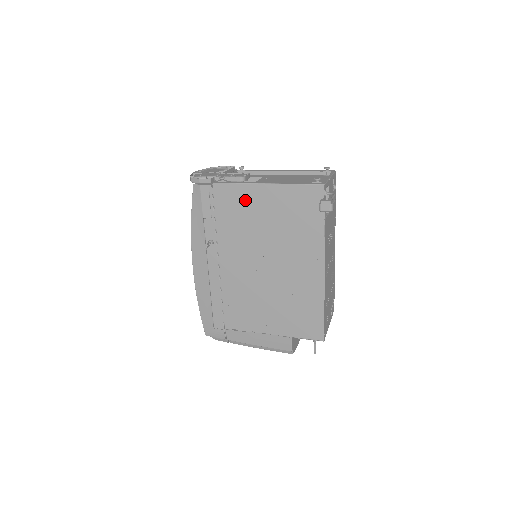
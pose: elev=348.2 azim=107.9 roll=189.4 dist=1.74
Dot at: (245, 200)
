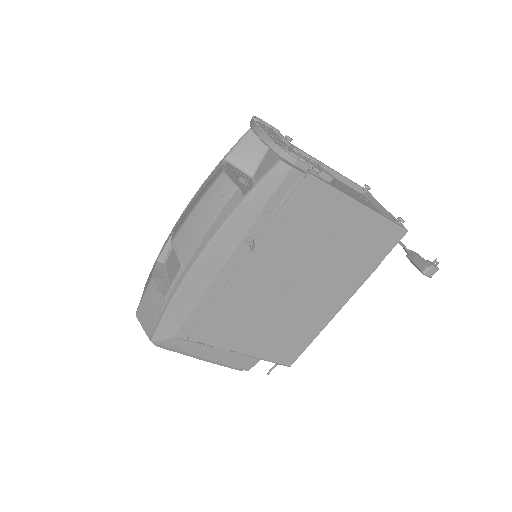
Dot at: (328, 211)
